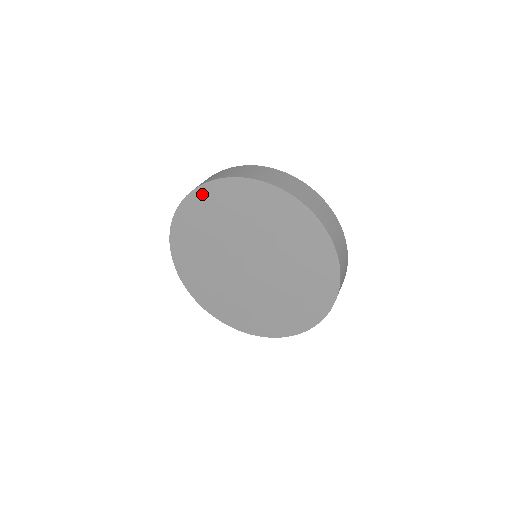
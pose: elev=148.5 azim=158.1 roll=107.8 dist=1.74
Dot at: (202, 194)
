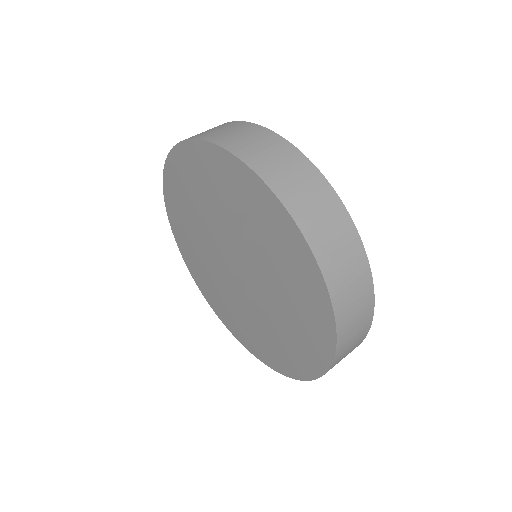
Dot at: (220, 159)
